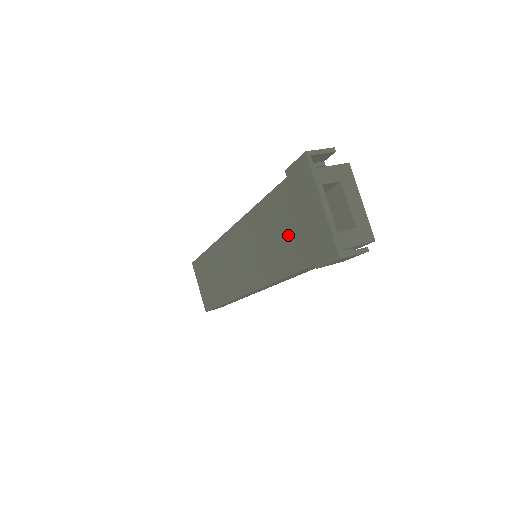
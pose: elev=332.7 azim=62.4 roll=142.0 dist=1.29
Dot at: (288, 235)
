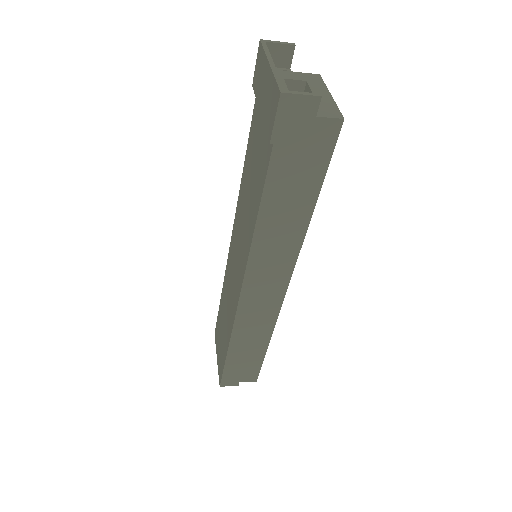
Dot at: (258, 154)
